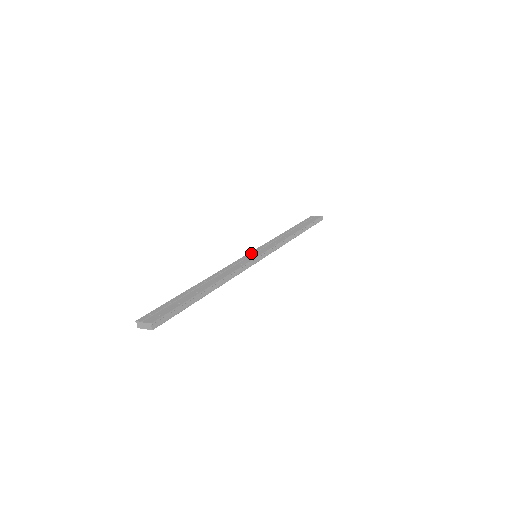
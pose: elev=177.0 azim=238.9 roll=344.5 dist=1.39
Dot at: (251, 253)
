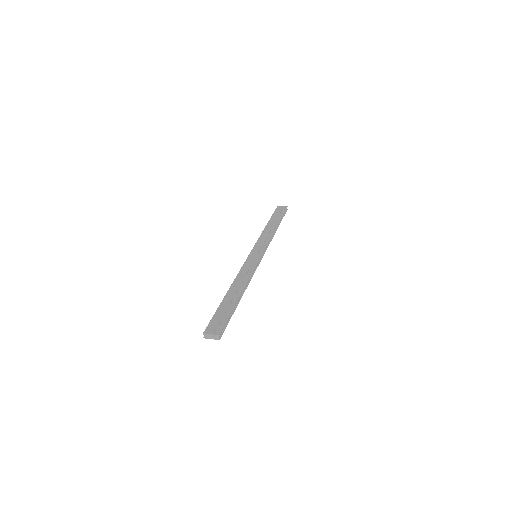
Dot at: (252, 254)
